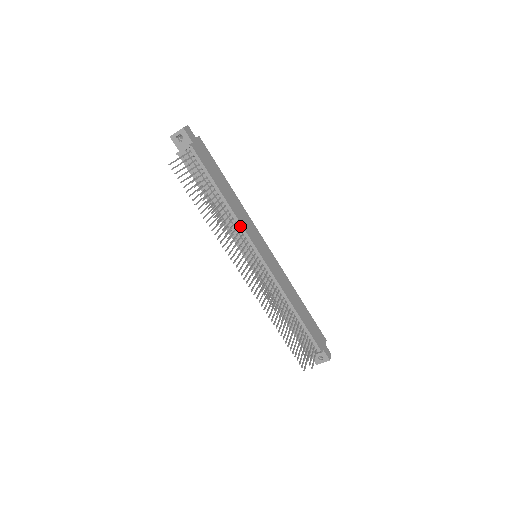
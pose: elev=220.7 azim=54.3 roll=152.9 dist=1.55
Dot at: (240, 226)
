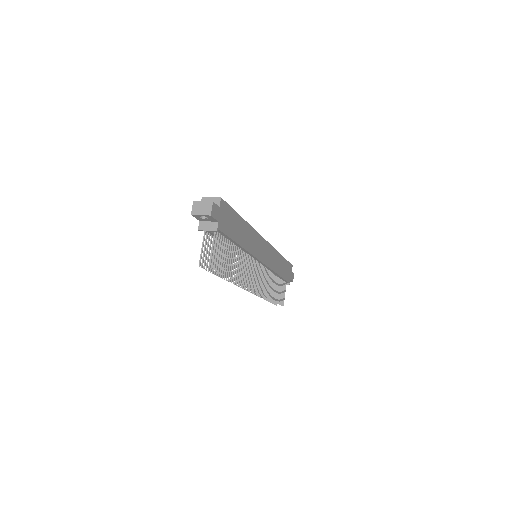
Dot at: (250, 255)
